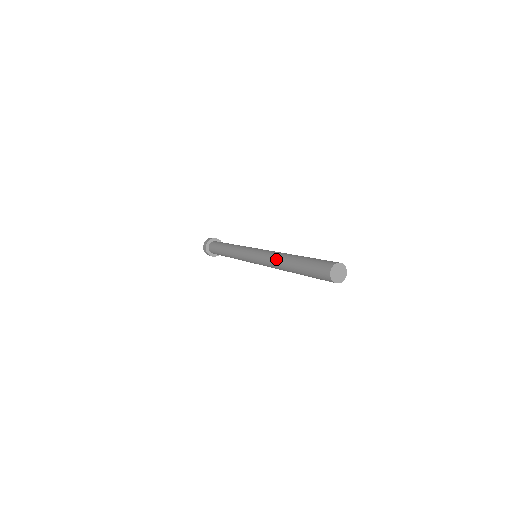
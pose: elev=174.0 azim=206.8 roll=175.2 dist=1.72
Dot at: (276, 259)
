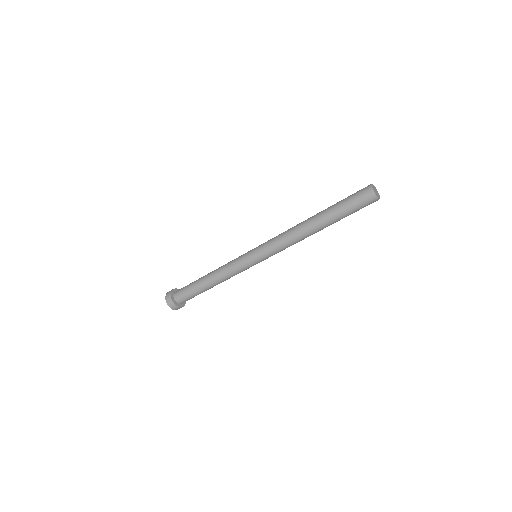
Dot at: (295, 226)
